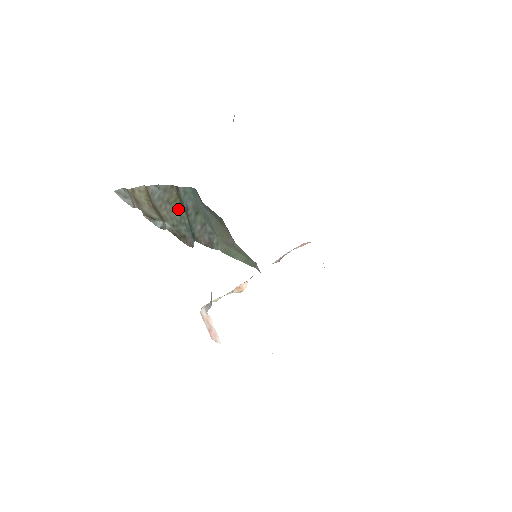
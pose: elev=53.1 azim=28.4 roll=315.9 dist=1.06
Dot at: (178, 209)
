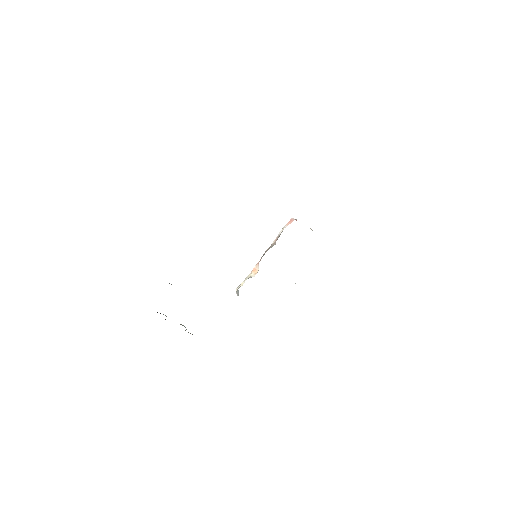
Dot at: occluded
